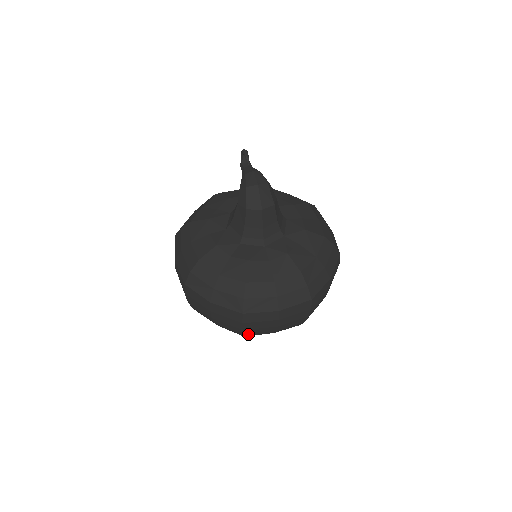
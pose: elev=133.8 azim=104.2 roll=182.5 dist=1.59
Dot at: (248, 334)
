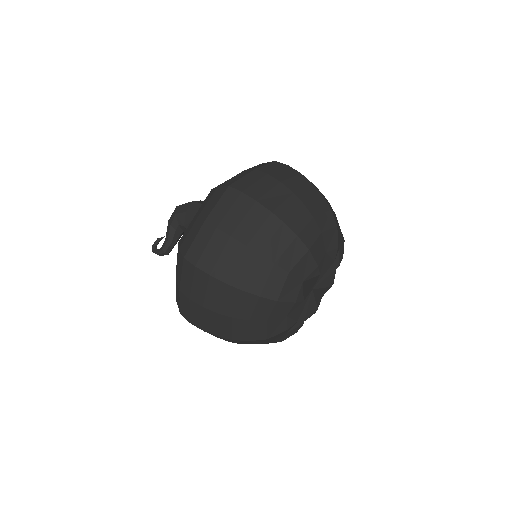
Dot at: (315, 186)
